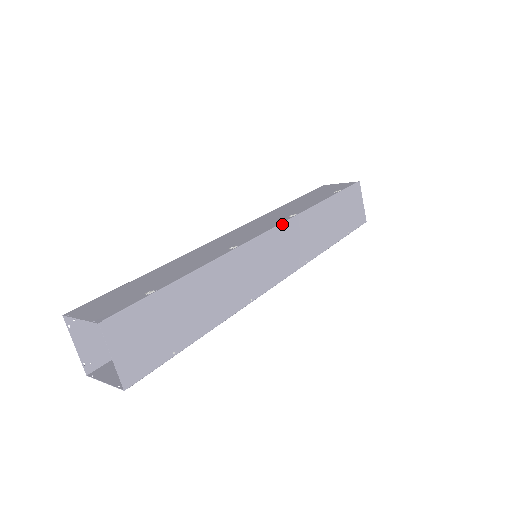
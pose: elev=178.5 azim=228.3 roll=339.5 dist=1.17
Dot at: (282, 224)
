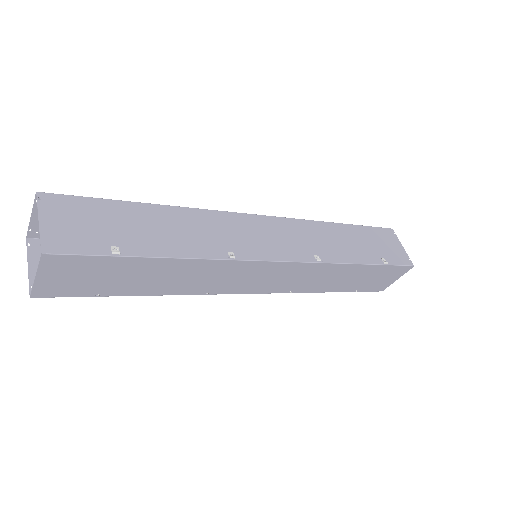
Dot at: (298, 262)
